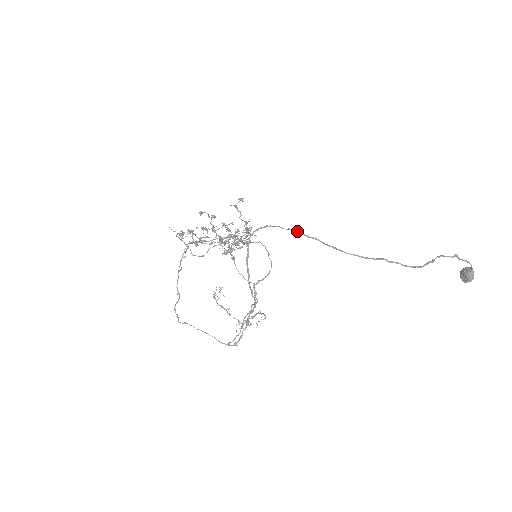
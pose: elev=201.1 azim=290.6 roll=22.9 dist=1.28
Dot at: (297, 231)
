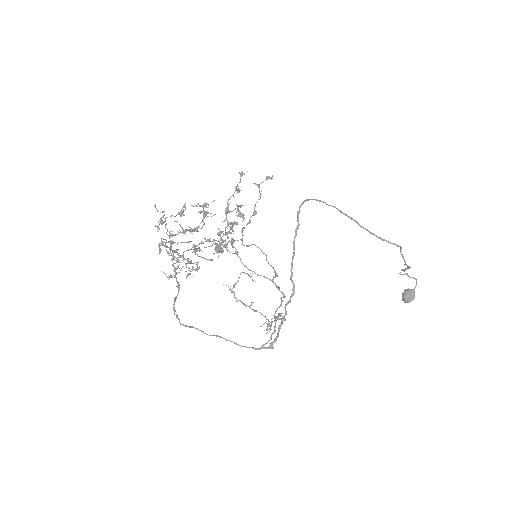
Dot at: occluded
